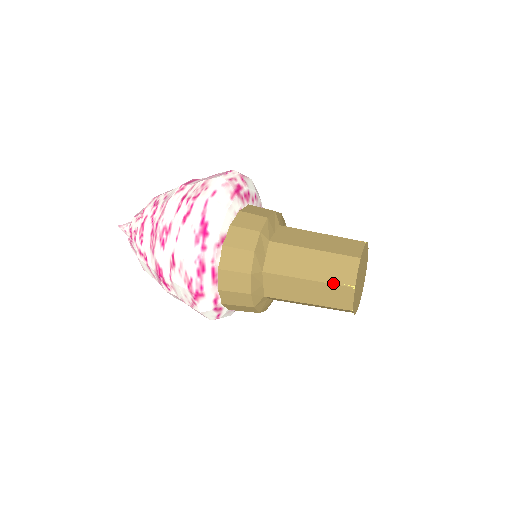
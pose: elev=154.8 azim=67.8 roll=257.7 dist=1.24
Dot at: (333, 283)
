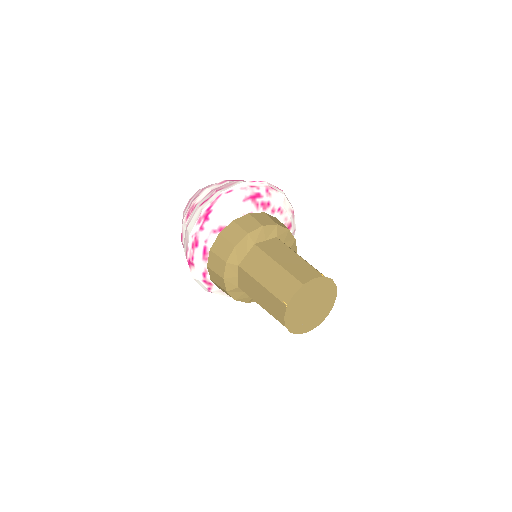
Dot at: (275, 295)
